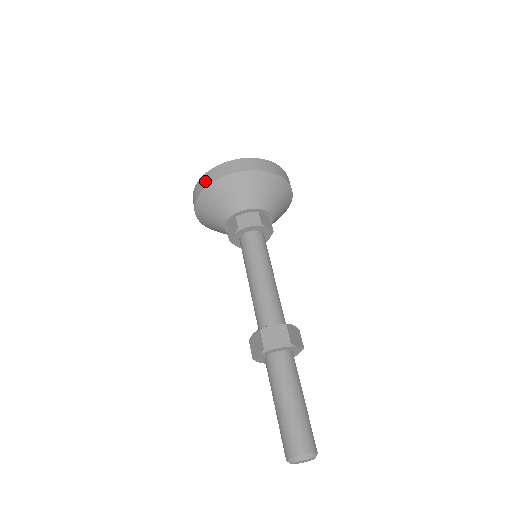
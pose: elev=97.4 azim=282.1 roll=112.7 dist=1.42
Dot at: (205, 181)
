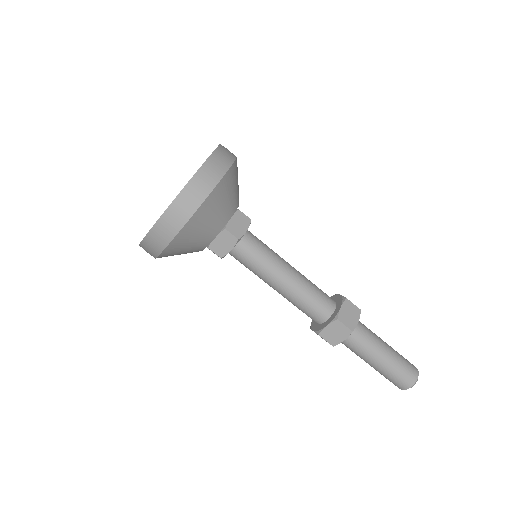
Dot at: (184, 208)
